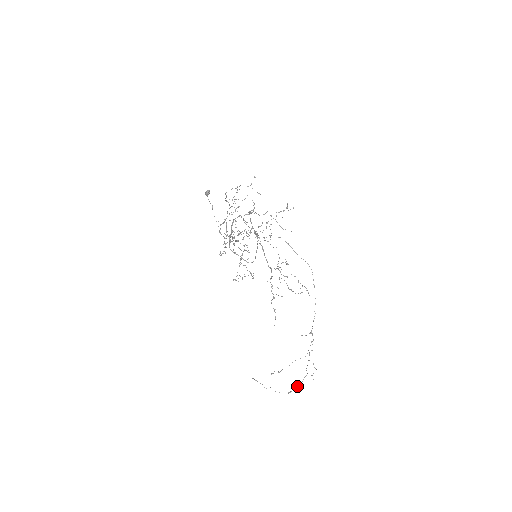
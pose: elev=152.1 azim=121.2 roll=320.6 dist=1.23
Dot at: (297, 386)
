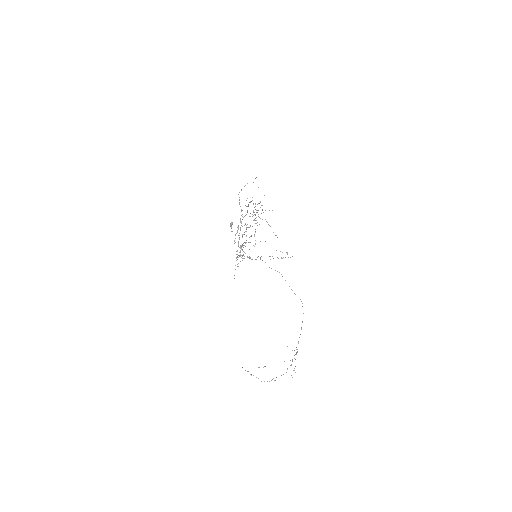
Dot at: occluded
